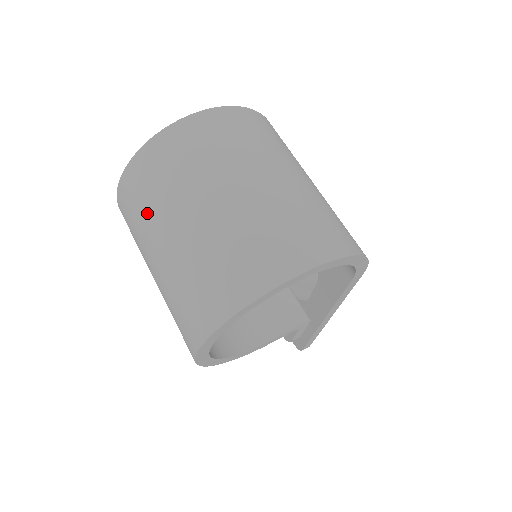
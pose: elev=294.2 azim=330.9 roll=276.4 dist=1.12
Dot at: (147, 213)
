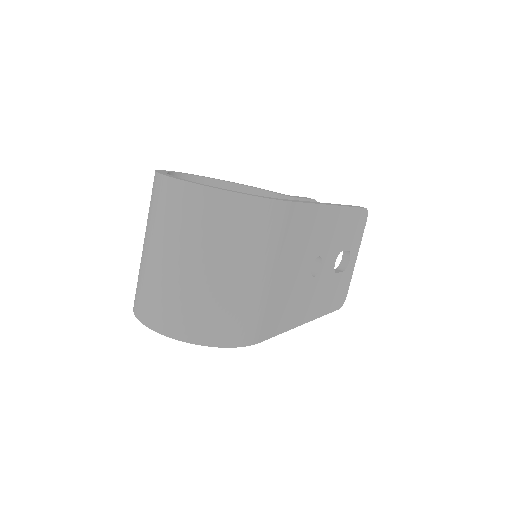
Dot at: occluded
